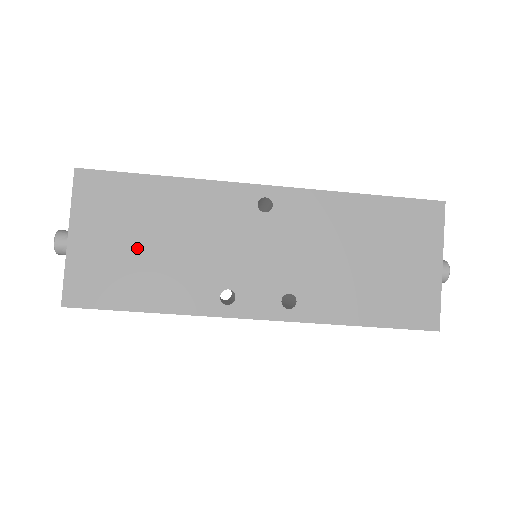
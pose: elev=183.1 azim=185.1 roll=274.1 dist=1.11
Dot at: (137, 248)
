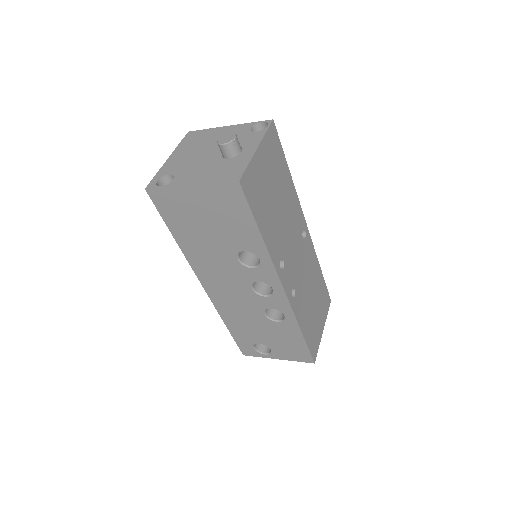
Dot at: (272, 194)
